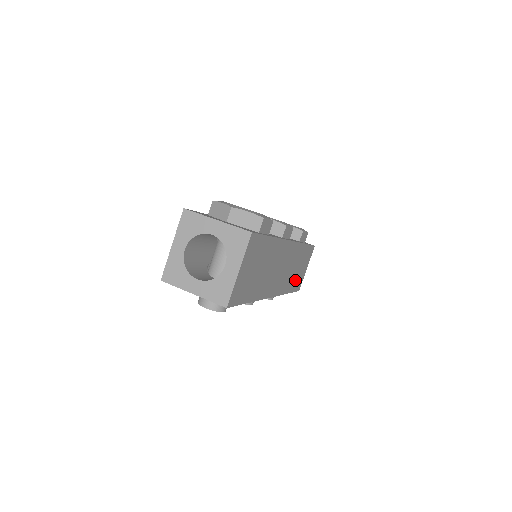
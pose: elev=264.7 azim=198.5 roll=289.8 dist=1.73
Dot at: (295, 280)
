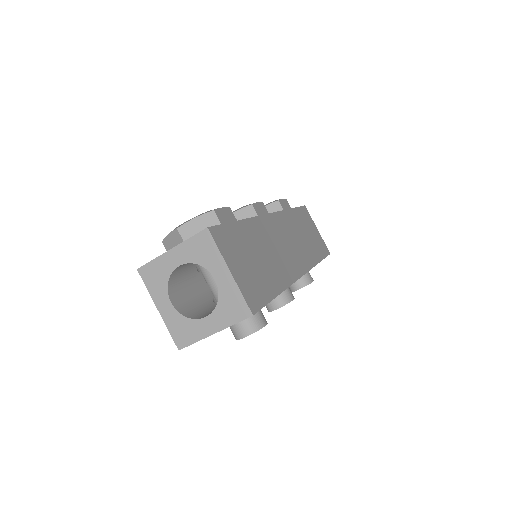
Dot at: (315, 247)
